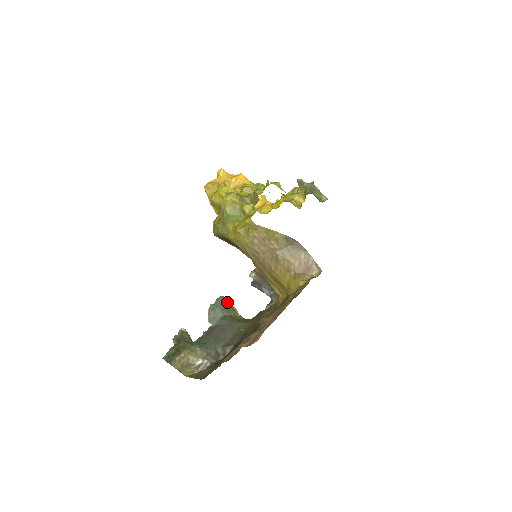
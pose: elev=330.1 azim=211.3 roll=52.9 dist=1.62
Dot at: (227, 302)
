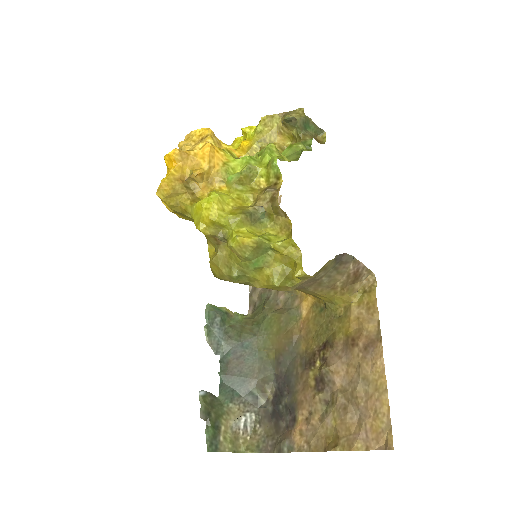
Dot at: (217, 309)
